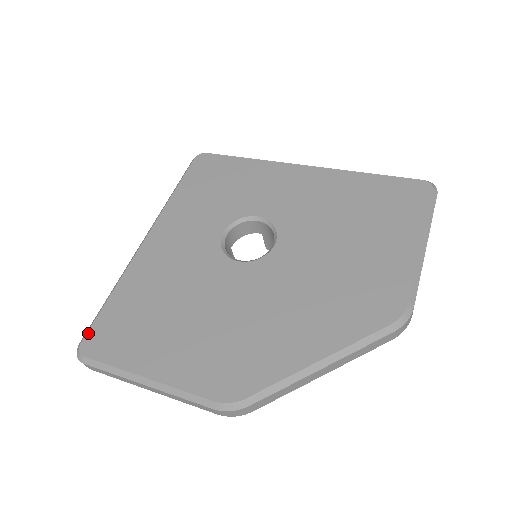
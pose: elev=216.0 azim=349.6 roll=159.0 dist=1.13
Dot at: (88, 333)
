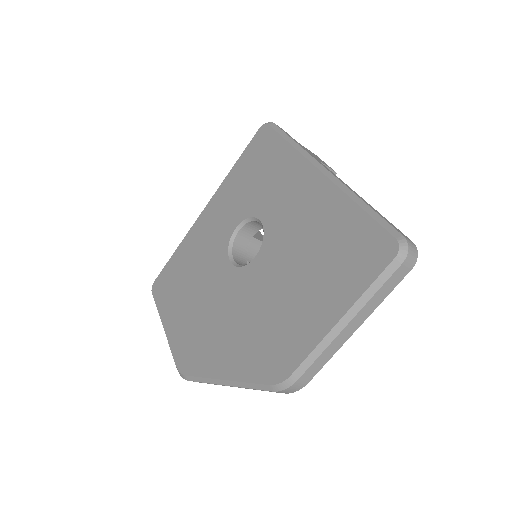
Dot at: (158, 276)
